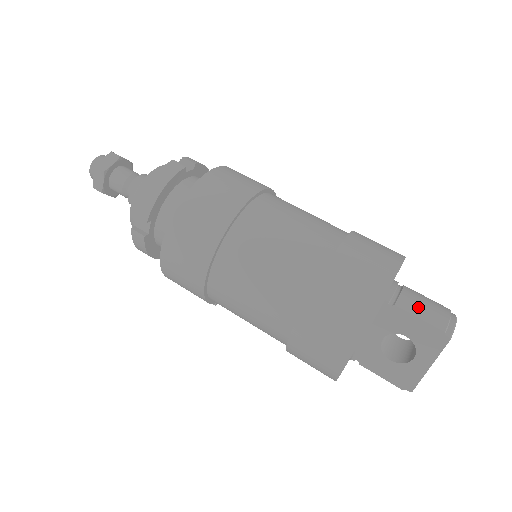
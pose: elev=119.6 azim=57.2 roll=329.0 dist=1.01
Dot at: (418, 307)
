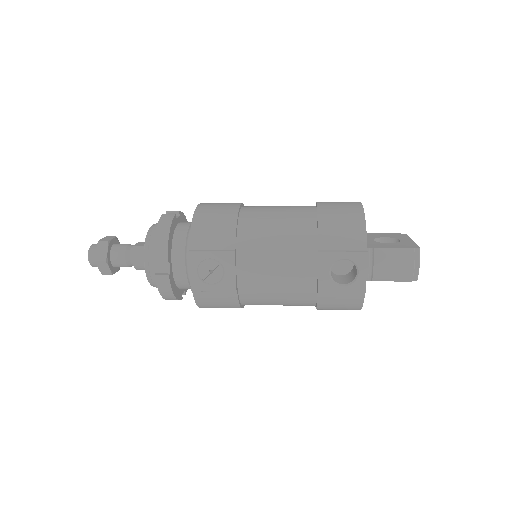
Dot at: occluded
